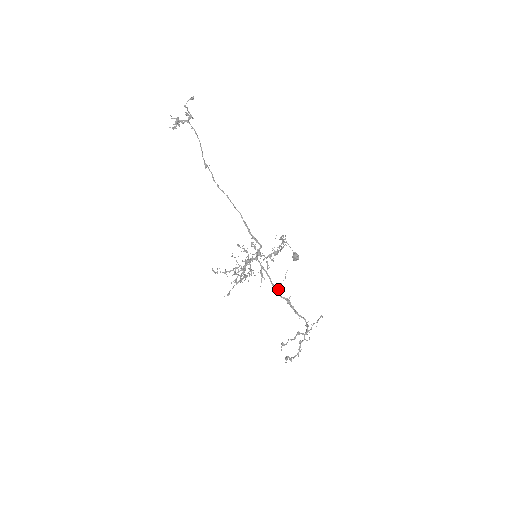
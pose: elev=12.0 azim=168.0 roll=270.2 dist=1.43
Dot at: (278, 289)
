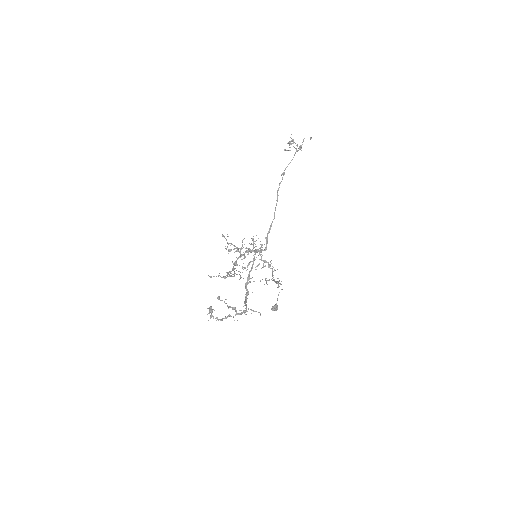
Dot at: (249, 282)
